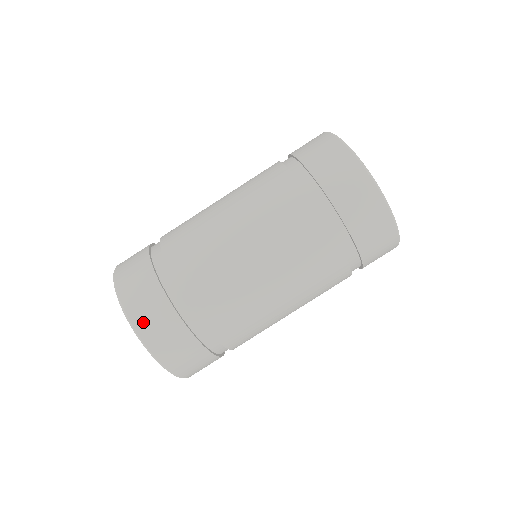
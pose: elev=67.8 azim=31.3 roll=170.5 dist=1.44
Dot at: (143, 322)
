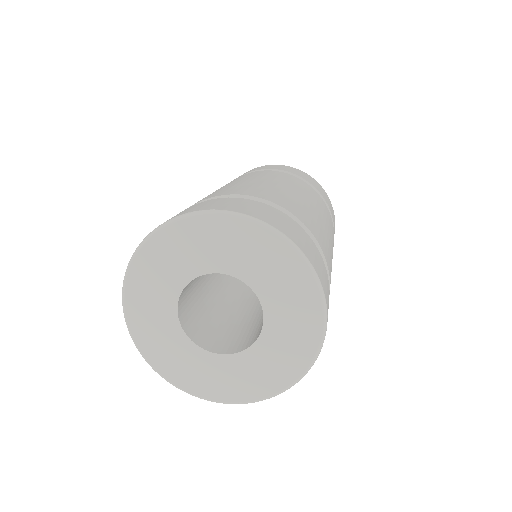
Dot at: (223, 206)
